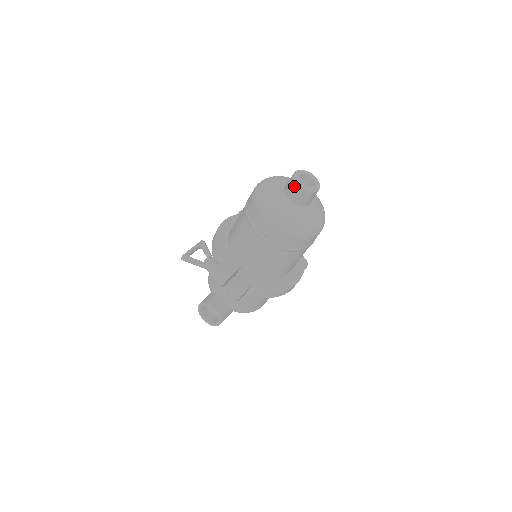
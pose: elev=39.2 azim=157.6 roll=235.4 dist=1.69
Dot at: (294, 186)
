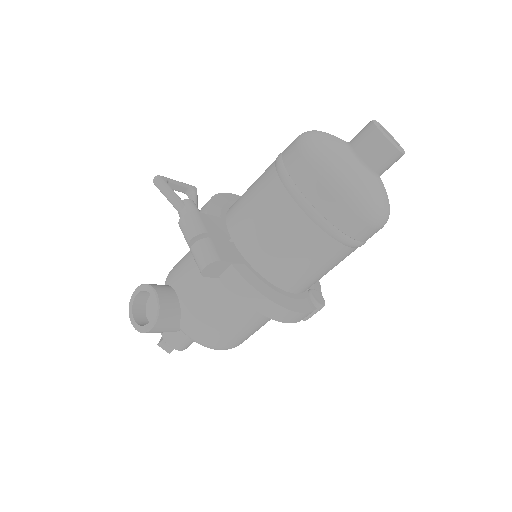
Dot at: (369, 129)
